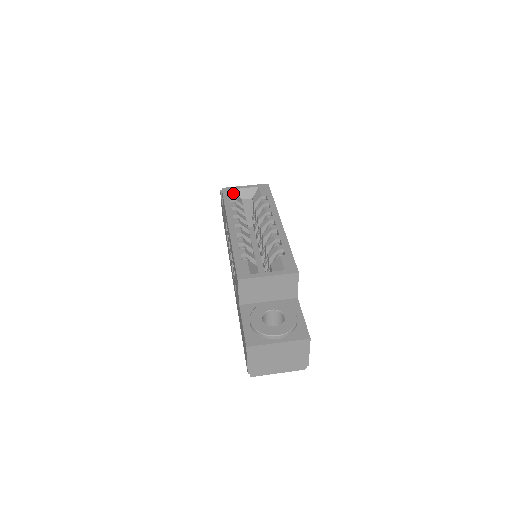
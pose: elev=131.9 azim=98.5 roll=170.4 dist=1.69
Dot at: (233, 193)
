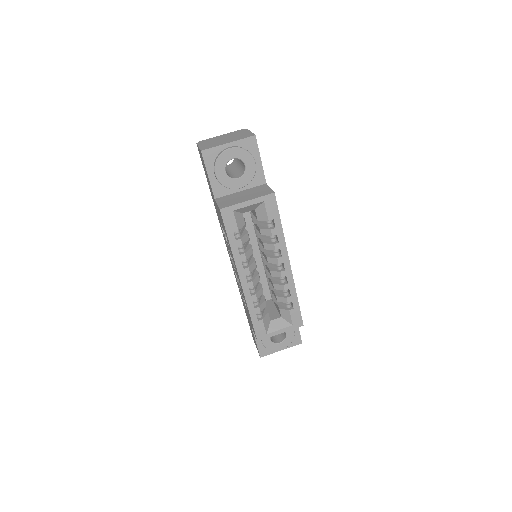
Dot at: (235, 219)
